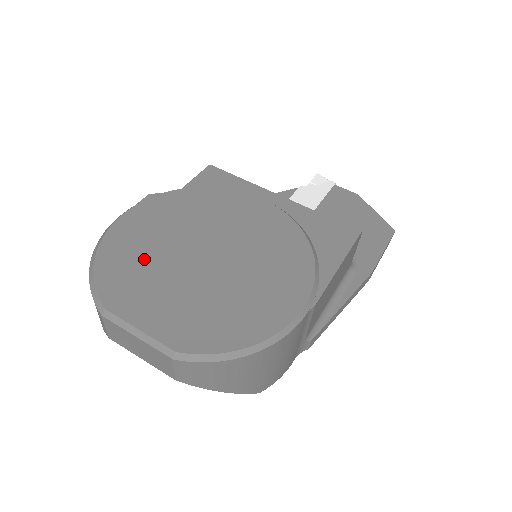
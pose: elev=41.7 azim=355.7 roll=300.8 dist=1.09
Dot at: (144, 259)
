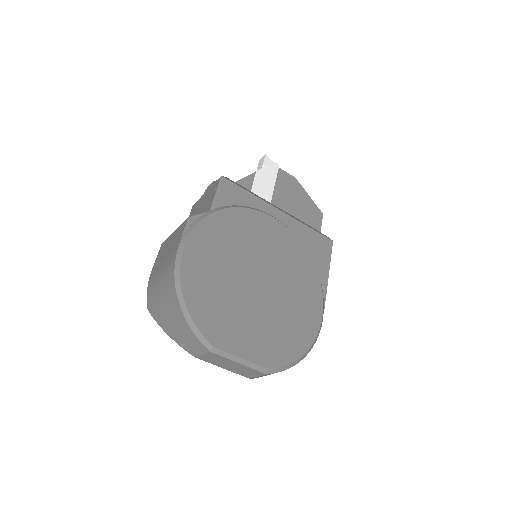
Dot at: (219, 294)
